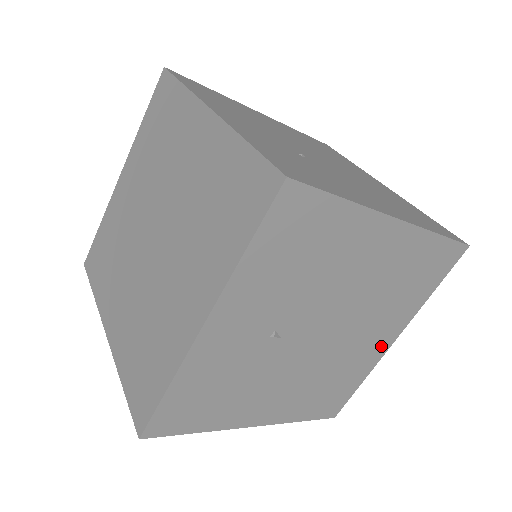
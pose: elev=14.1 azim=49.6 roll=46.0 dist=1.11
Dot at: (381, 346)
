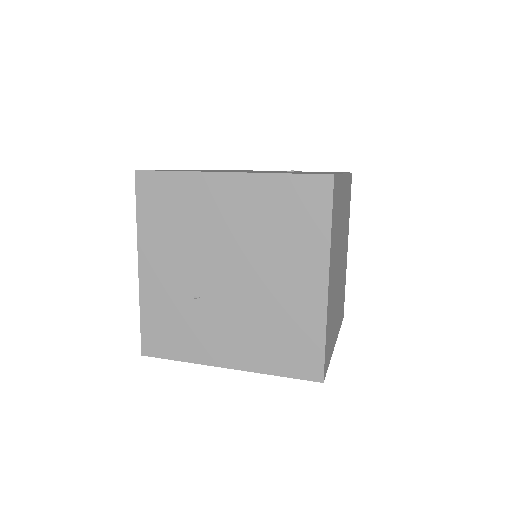
Dot at: occluded
